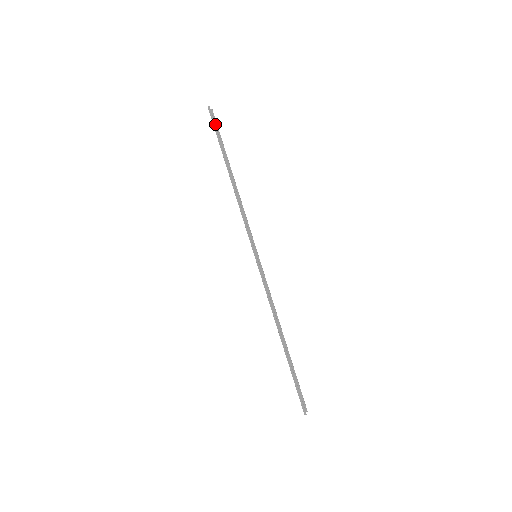
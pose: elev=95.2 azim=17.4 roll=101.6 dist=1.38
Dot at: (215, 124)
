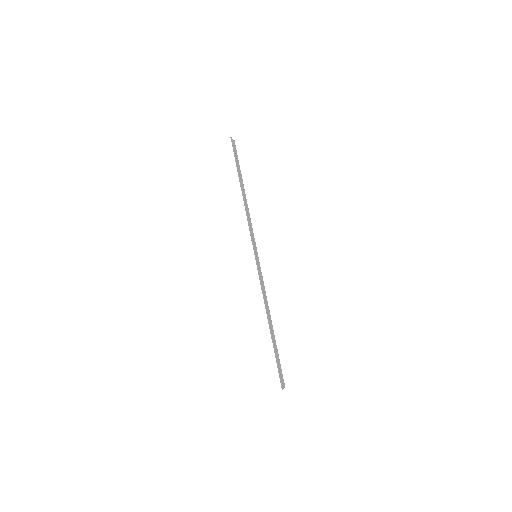
Dot at: (235, 151)
